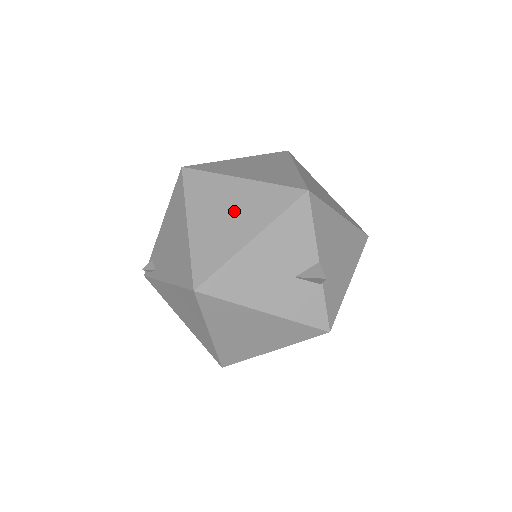
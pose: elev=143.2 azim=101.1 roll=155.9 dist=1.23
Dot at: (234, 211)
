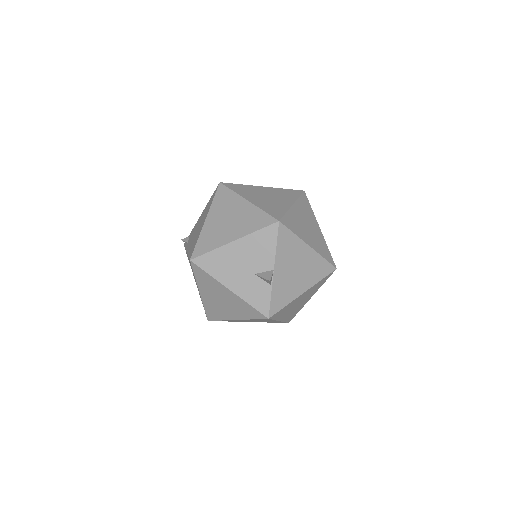
Dot at: (233, 220)
